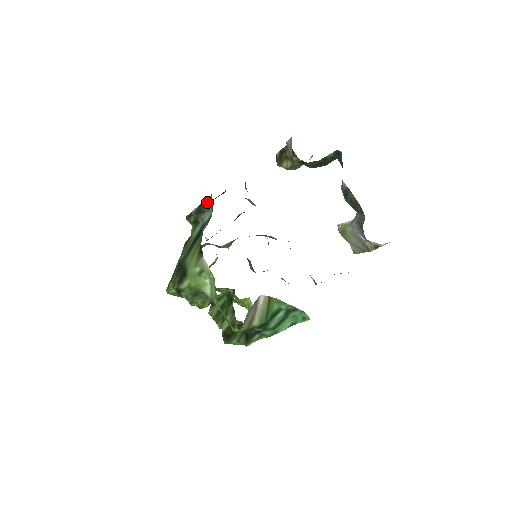
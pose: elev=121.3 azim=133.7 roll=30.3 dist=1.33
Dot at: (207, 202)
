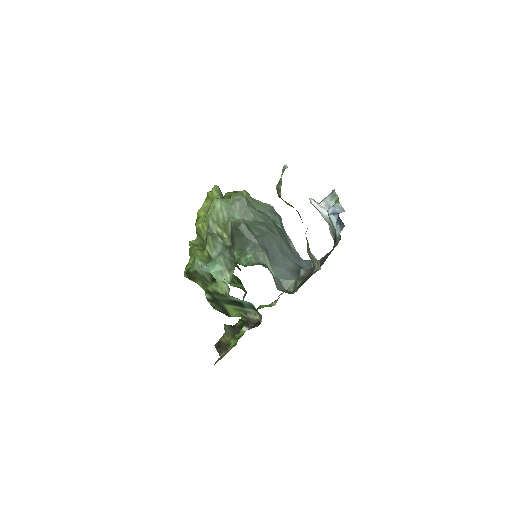
Dot at: occluded
